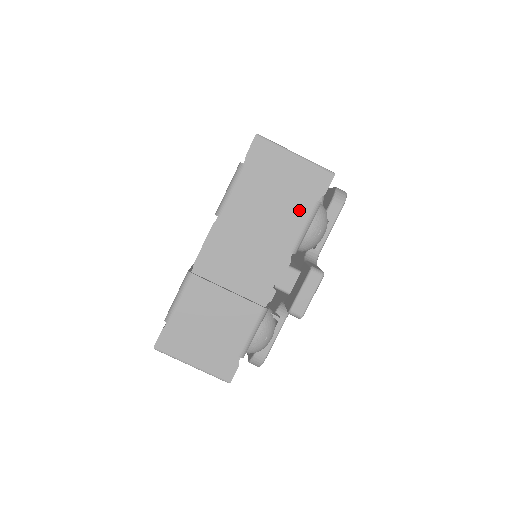
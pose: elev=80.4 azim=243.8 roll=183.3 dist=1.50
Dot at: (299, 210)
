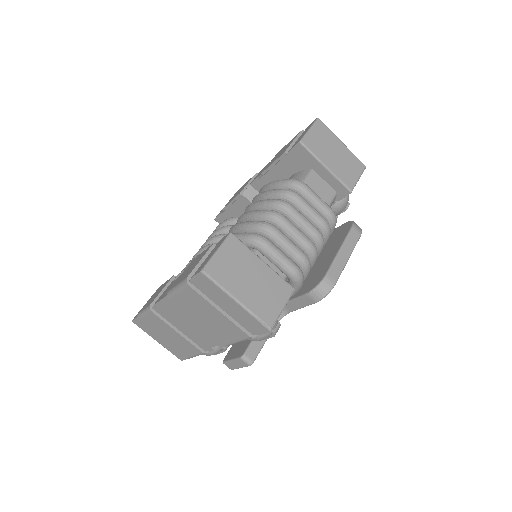
Dot at: (233, 332)
